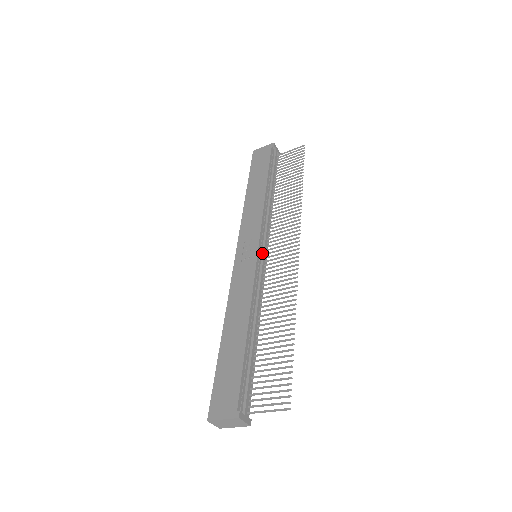
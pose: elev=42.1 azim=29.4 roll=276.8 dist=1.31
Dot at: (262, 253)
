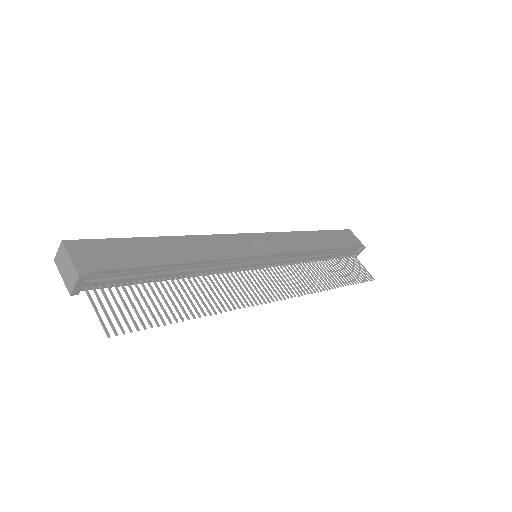
Dot at: (262, 261)
